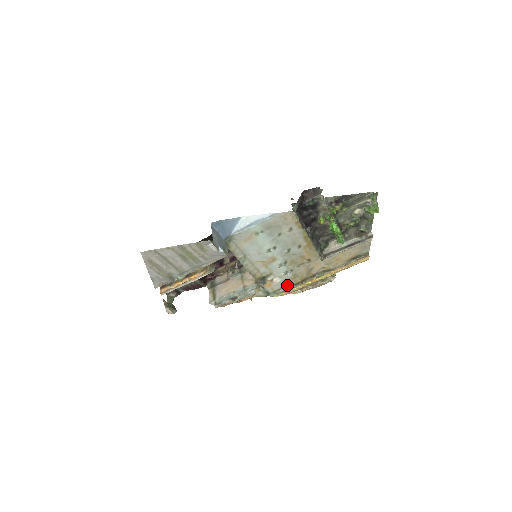
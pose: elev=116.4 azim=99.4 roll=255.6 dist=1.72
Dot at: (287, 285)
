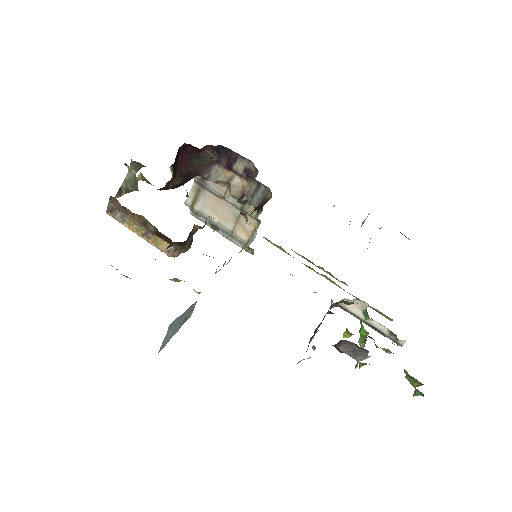
Dot at: occluded
